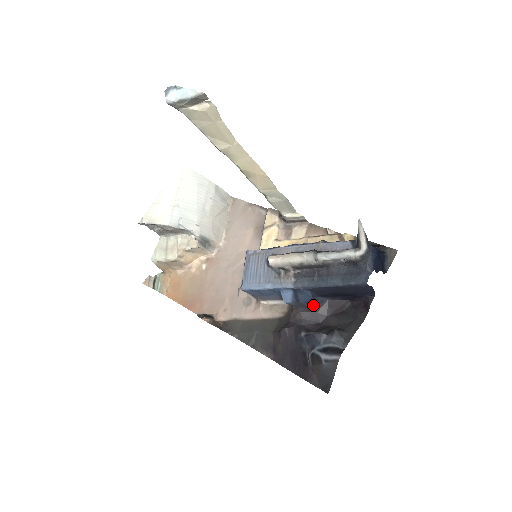
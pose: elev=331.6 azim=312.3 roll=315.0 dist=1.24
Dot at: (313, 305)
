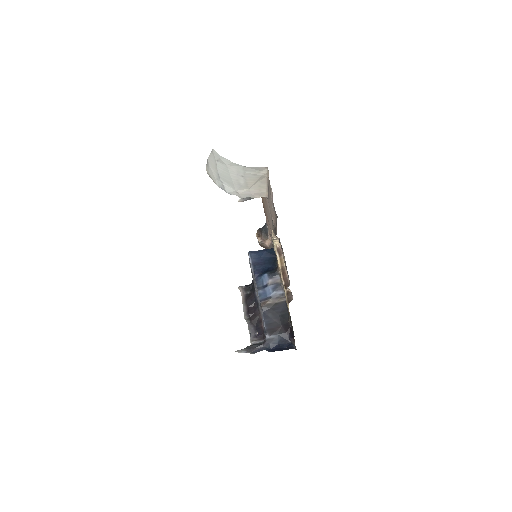
Dot at: occluded
